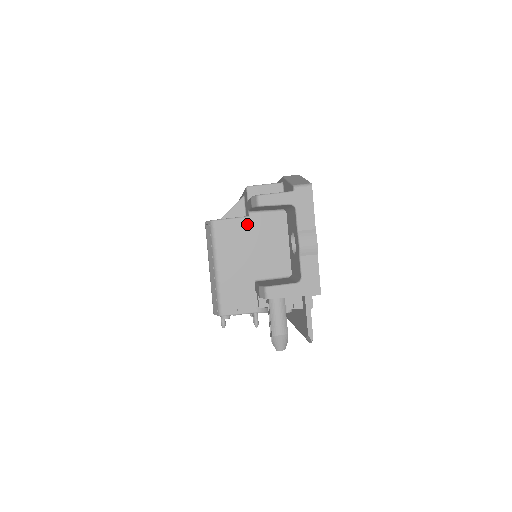
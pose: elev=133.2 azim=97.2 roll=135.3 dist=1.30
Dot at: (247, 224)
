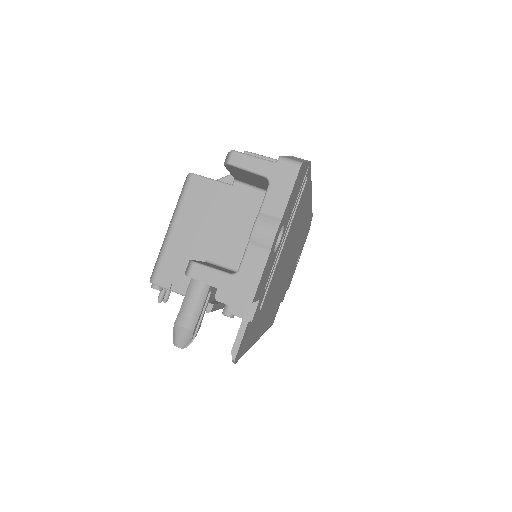
Dot at: (226, 193)
